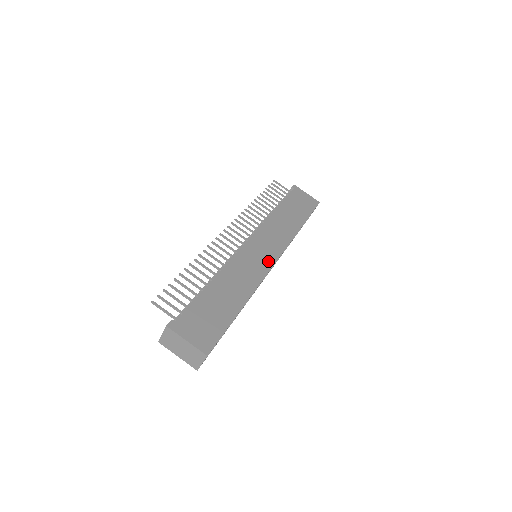
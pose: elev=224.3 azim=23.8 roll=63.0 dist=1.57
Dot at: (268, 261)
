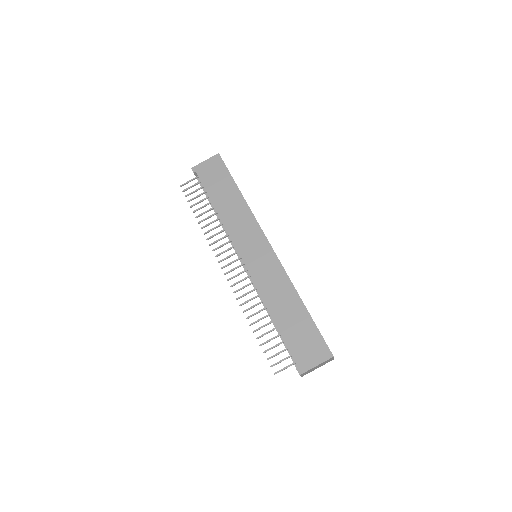
Dot at: (268, 253)
